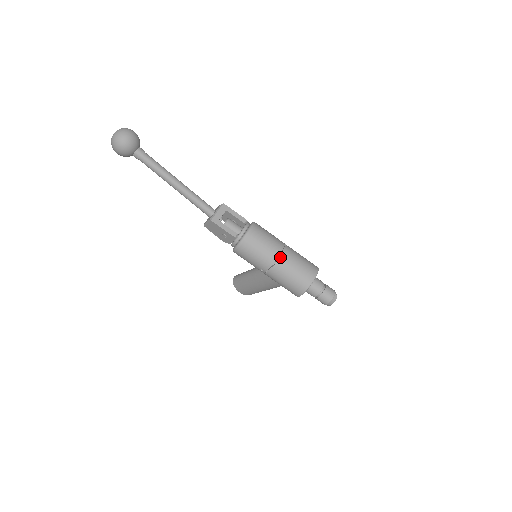
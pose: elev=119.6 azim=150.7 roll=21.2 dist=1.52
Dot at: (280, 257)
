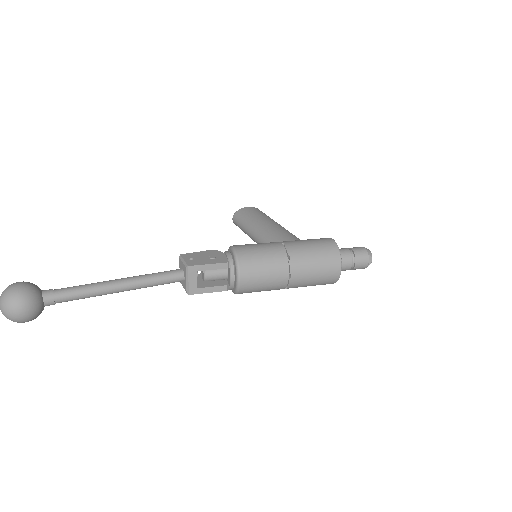
Dot at: (290, 281)
